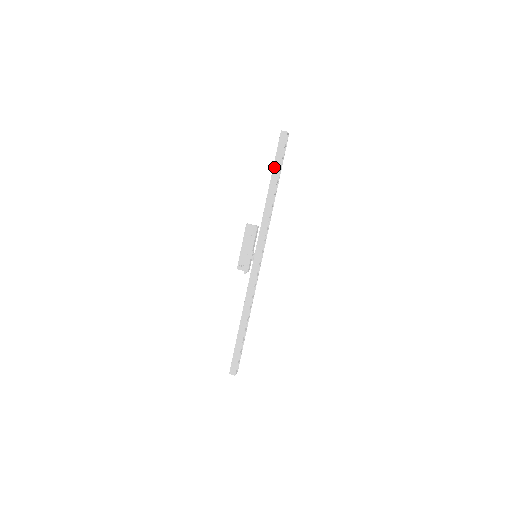
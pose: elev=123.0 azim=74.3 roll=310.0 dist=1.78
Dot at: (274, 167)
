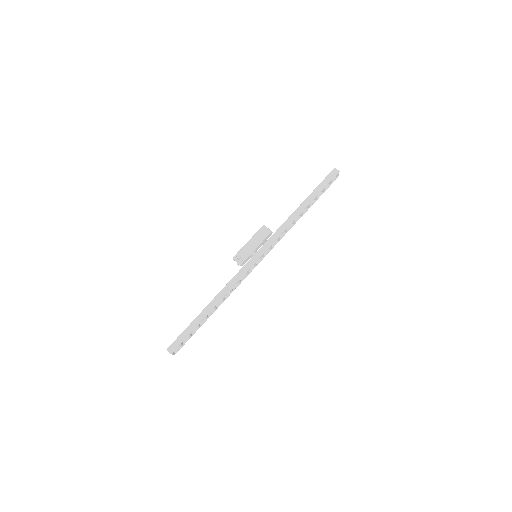
Dot at: (314, 191)
